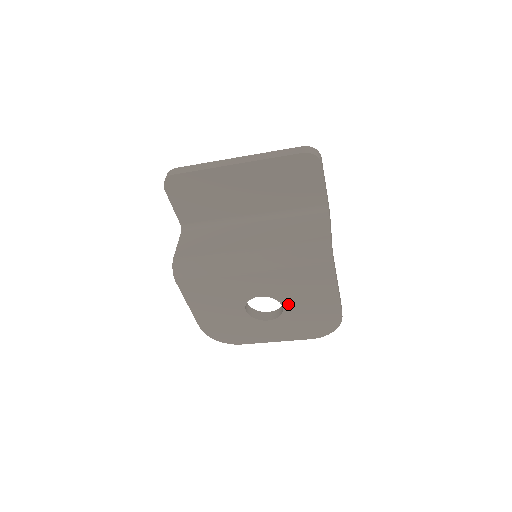
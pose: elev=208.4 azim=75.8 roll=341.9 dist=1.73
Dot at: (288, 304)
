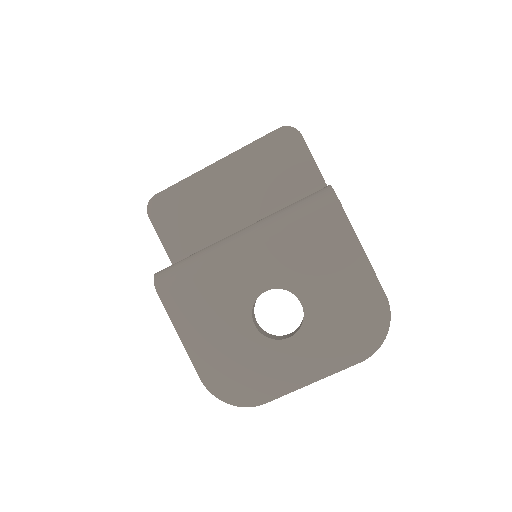
Dot at: (306, 295)
